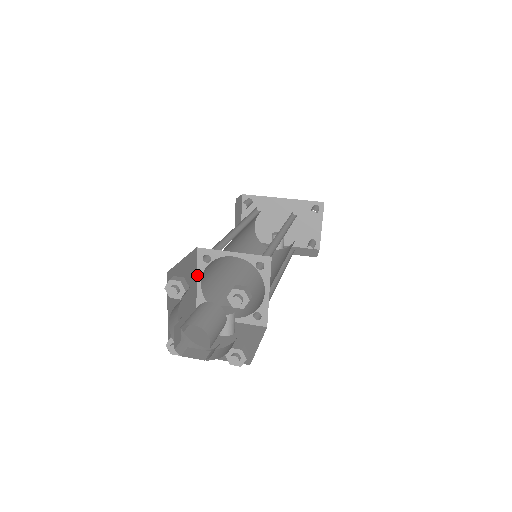
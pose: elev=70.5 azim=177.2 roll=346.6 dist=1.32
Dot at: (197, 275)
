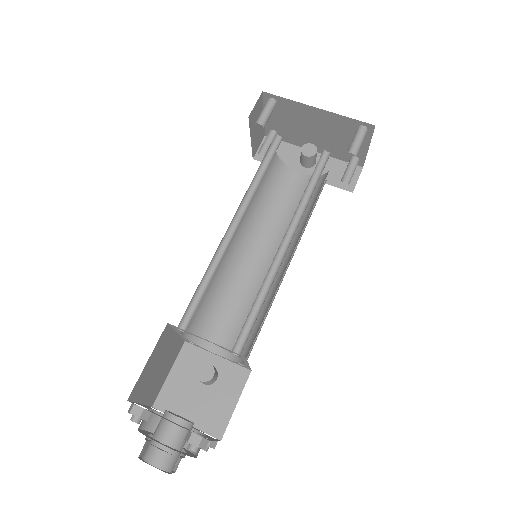
Dot at: (175, 331)
